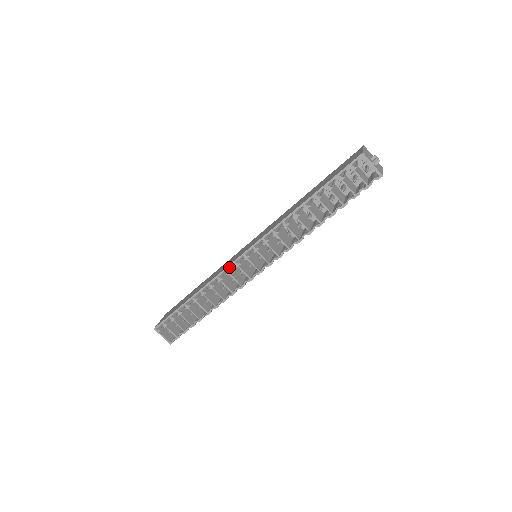
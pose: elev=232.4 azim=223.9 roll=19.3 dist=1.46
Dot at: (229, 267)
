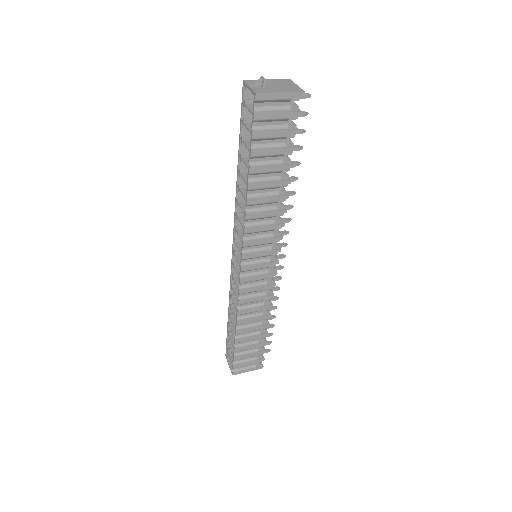
Dot at: occluded
